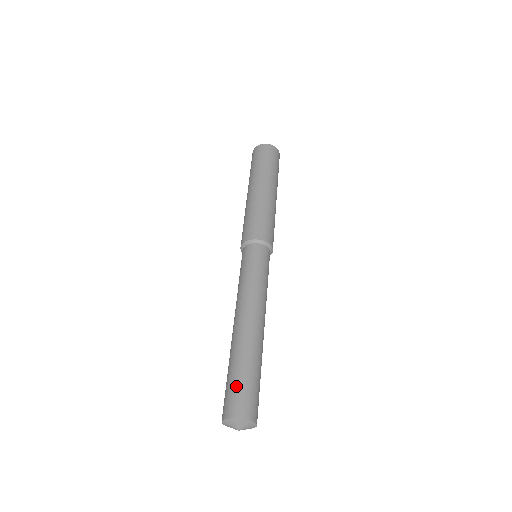
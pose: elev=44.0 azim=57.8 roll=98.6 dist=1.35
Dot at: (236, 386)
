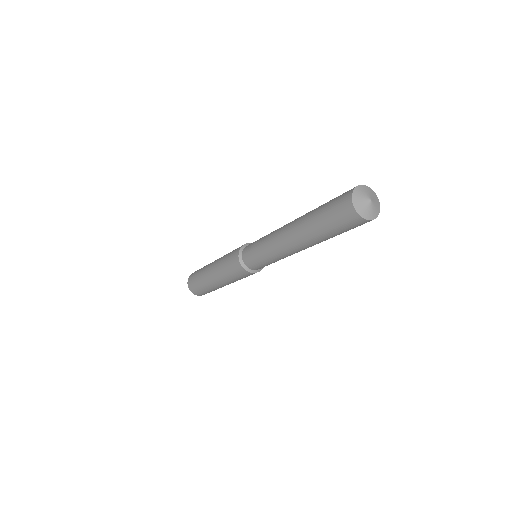
Dot at: occluded
